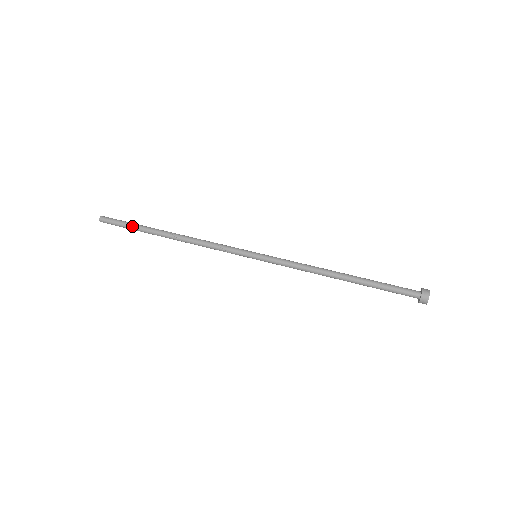
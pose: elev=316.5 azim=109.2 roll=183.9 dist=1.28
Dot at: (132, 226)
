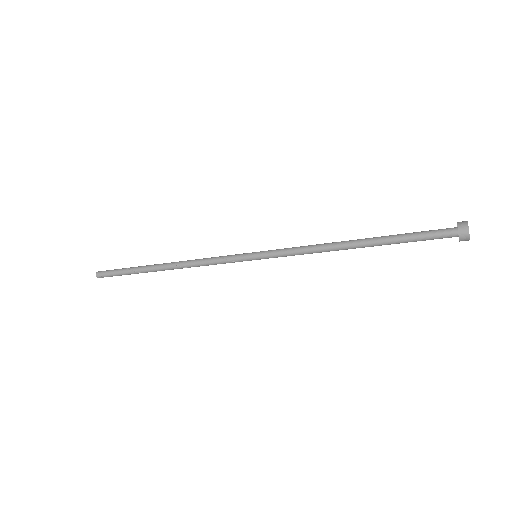
Dot at: (128, 268)
